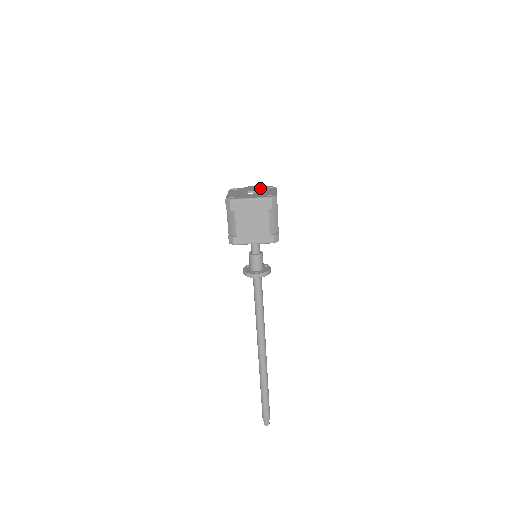
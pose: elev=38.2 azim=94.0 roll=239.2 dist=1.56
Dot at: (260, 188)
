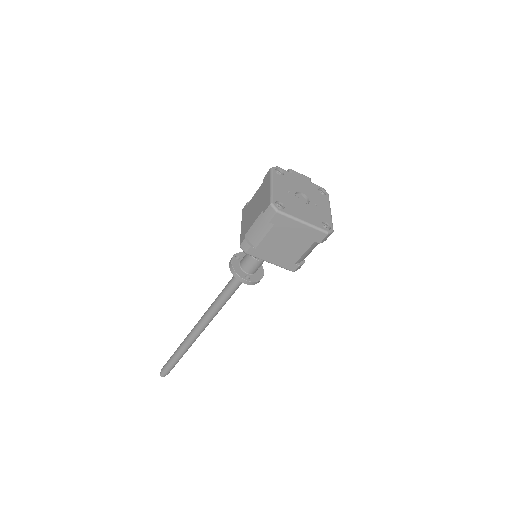
Dot at: (311, 188)
